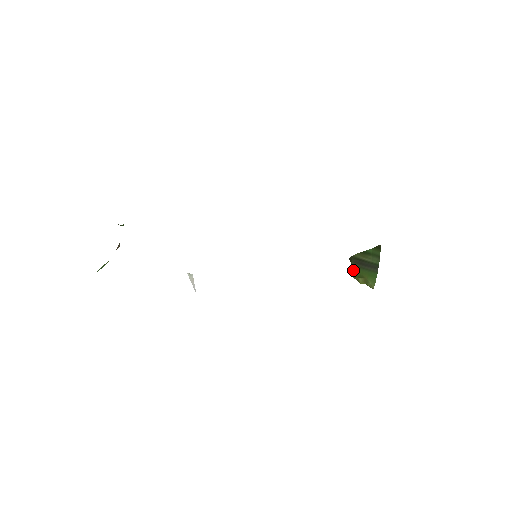
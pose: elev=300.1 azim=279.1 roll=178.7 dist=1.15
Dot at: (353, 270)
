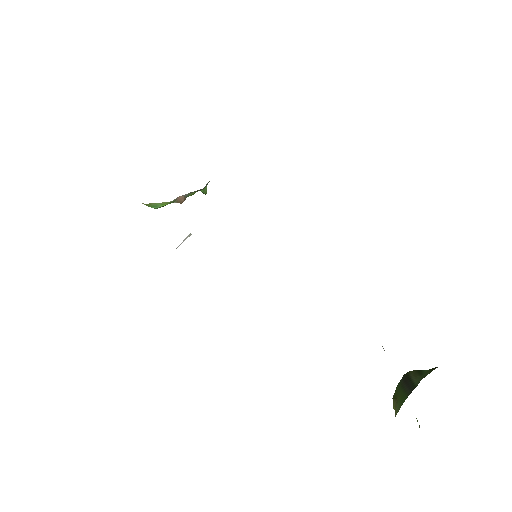
Dot at: (396, 387)
